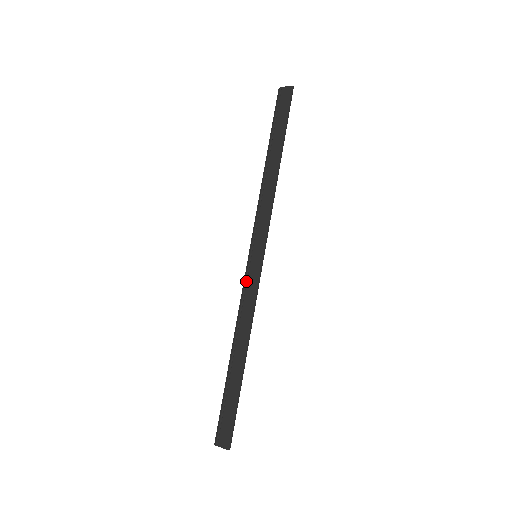
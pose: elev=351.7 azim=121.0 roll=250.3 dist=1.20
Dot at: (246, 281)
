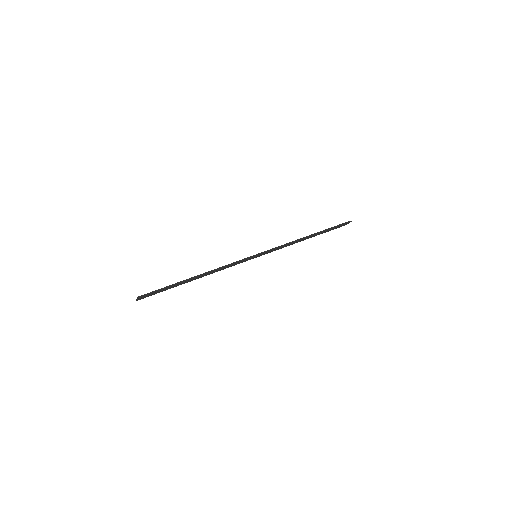
Dot at: occluded
